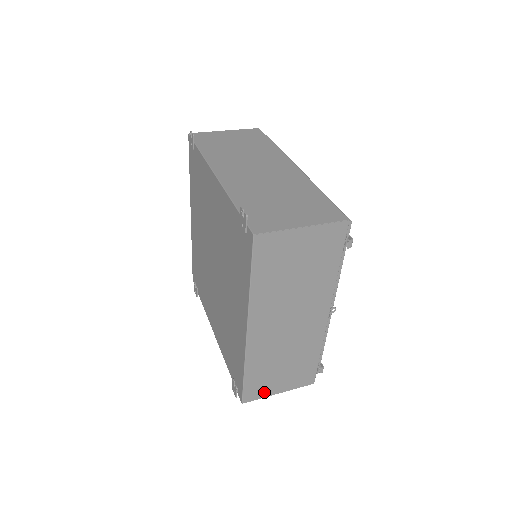
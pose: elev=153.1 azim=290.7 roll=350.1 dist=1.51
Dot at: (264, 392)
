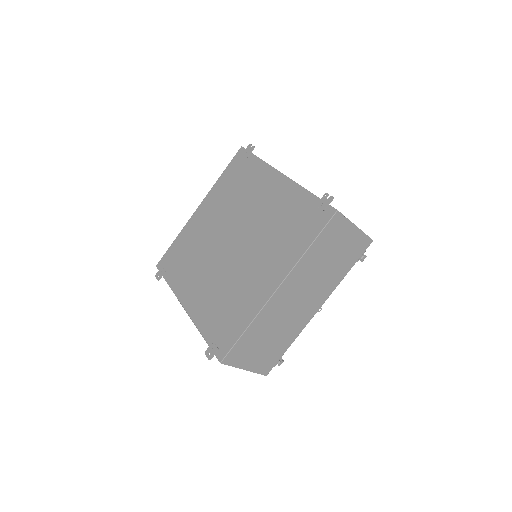
Dot at: (239, 361)
